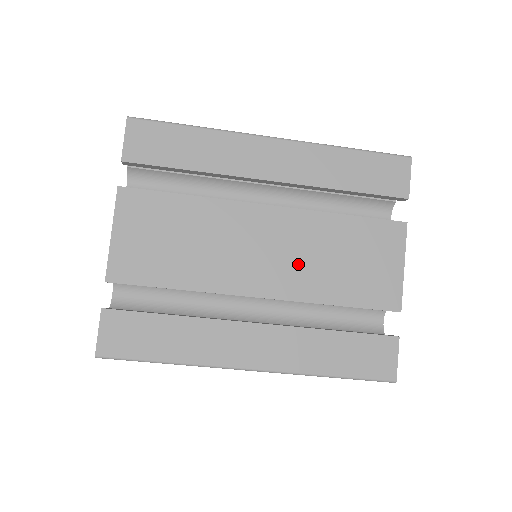
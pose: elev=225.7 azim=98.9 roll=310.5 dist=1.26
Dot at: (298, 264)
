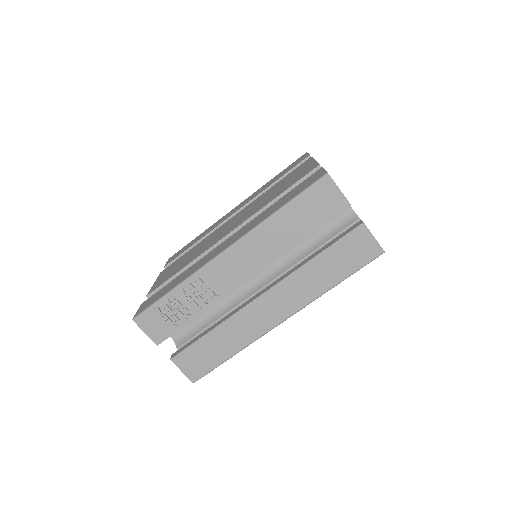
Dot at: occluded
